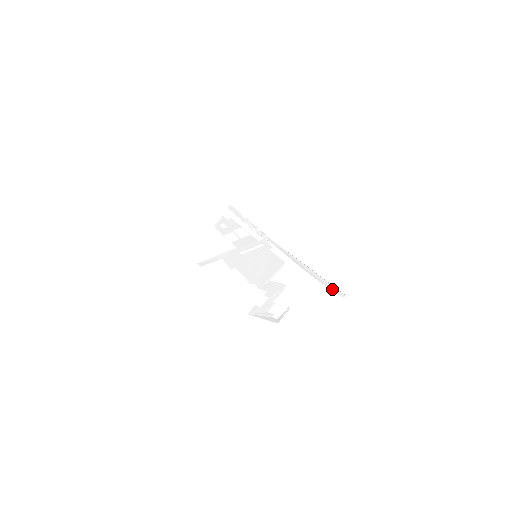
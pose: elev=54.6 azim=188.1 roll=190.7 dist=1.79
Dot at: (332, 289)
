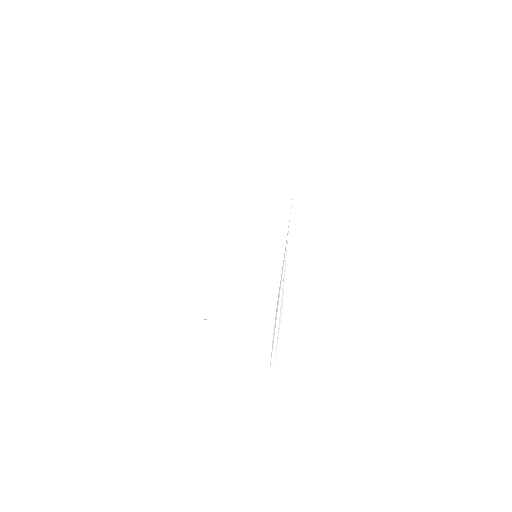
Dot at: (271, 357)
